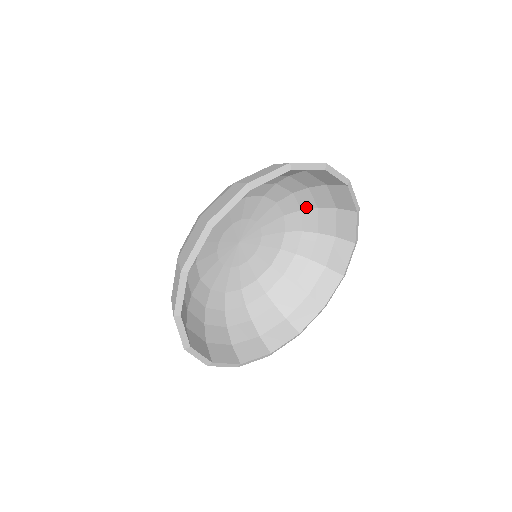
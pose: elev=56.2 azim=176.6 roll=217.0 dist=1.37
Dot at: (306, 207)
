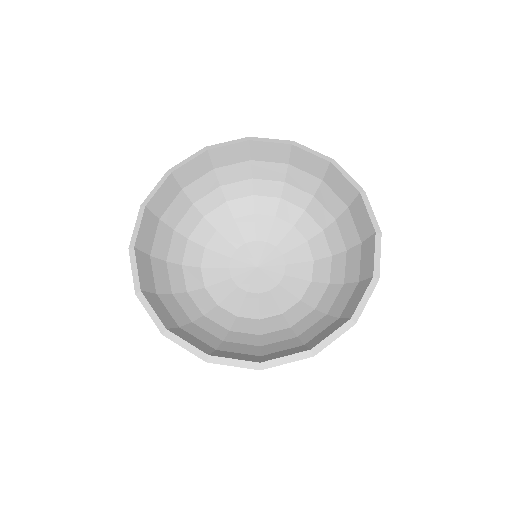
Dot at: (279, 192)
